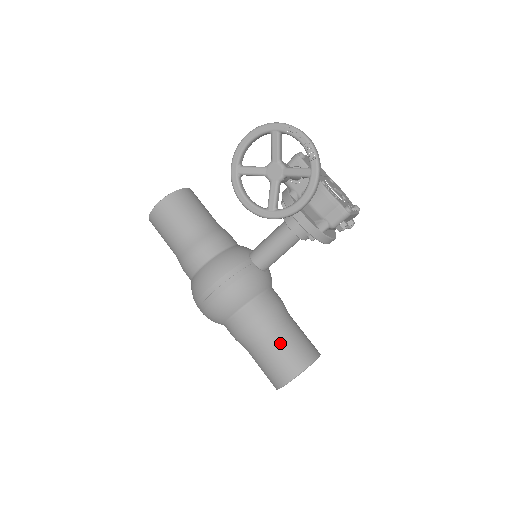
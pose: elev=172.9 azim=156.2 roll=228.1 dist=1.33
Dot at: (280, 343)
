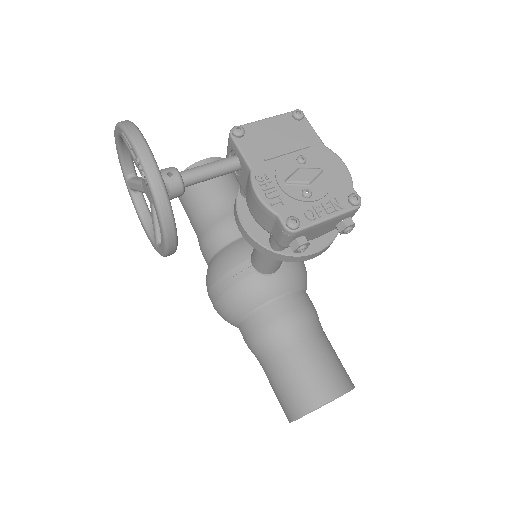
Dot at: (279, 373)
